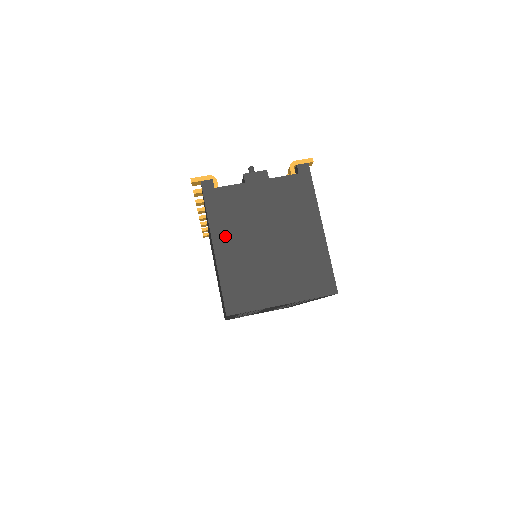
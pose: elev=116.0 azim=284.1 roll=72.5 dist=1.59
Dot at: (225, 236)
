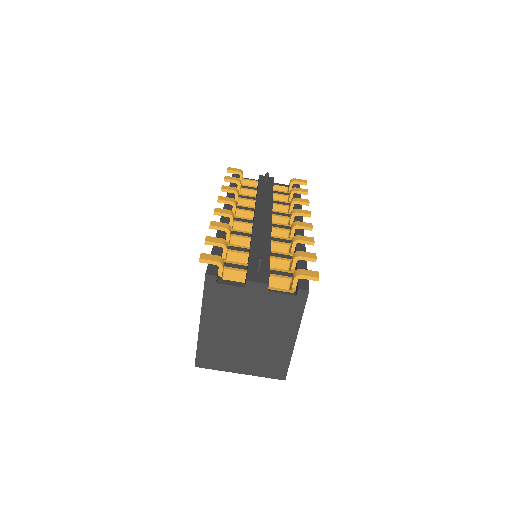
Dot at: (212, 320)
